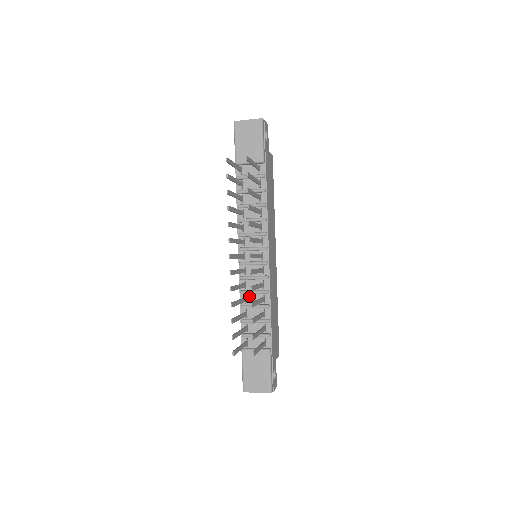
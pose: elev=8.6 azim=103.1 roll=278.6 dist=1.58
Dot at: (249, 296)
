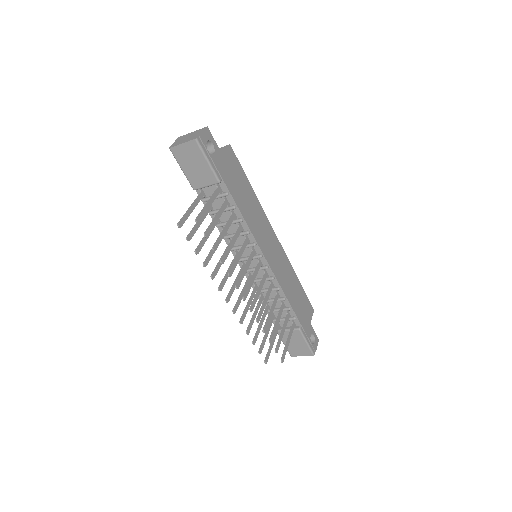
Dot at: (264, 293)
